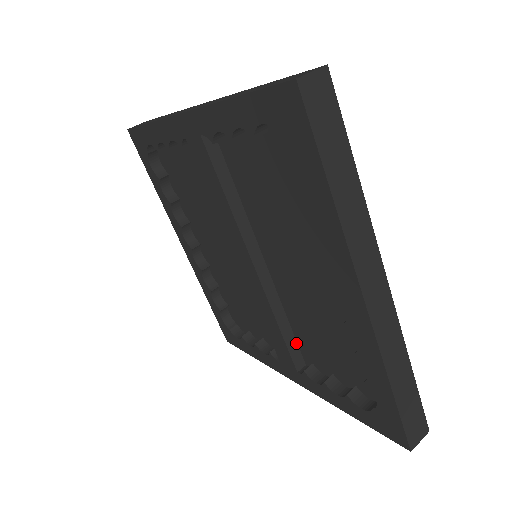
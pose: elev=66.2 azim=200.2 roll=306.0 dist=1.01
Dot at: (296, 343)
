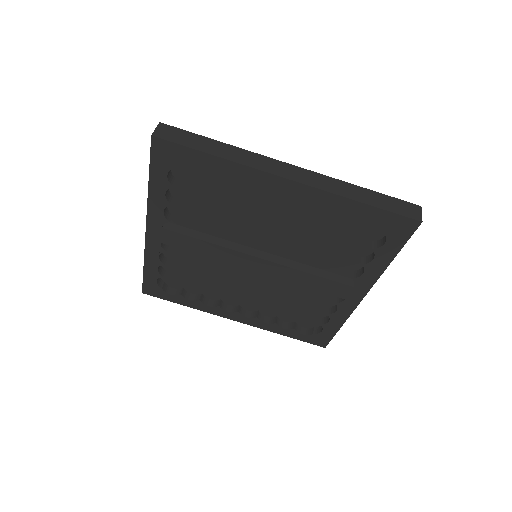
Dot at: (332, 274)
